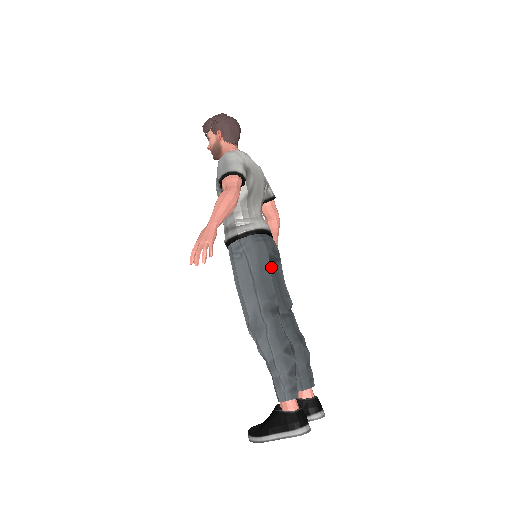
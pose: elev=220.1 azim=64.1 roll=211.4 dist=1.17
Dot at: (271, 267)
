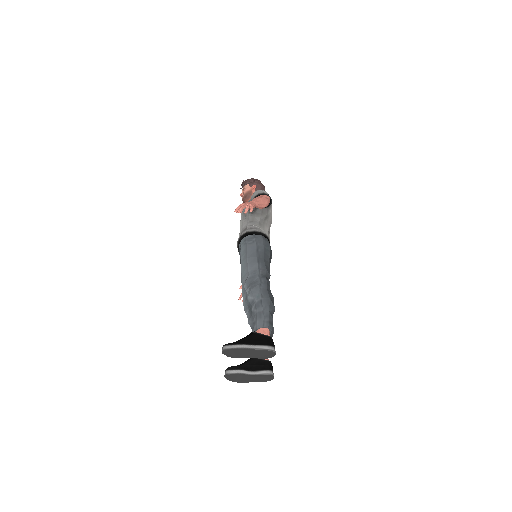
Dot at: occluded
